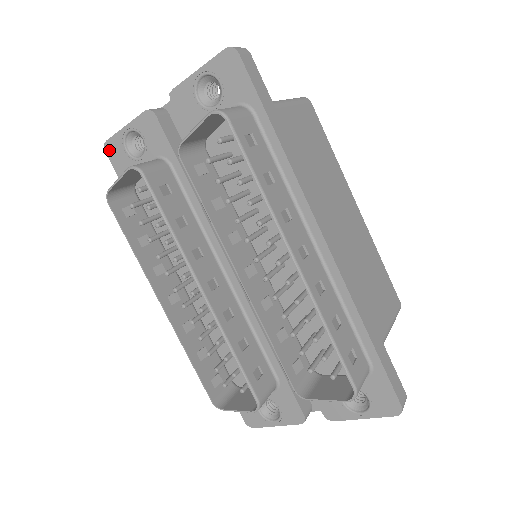
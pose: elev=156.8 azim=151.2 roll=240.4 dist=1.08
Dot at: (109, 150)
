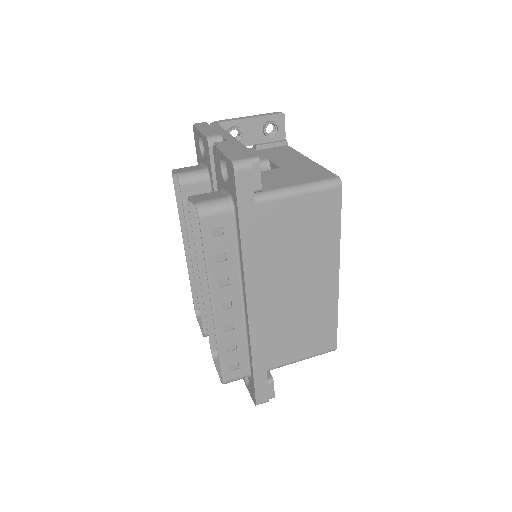
Dot at: (194, 132)
